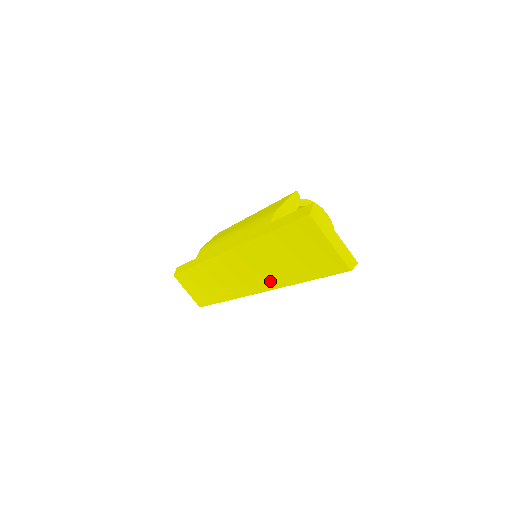
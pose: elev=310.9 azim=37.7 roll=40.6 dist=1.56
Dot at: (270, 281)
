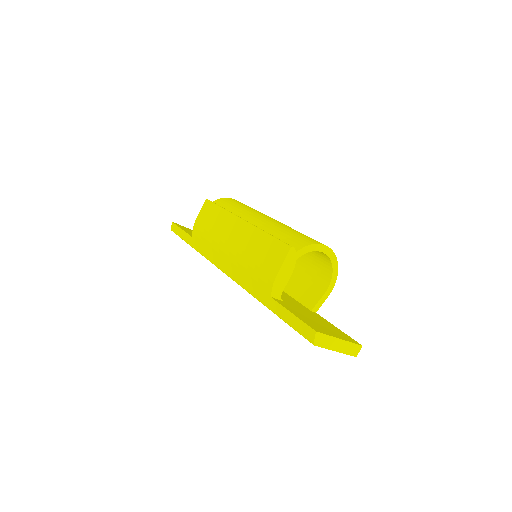
Dot at: occluded
